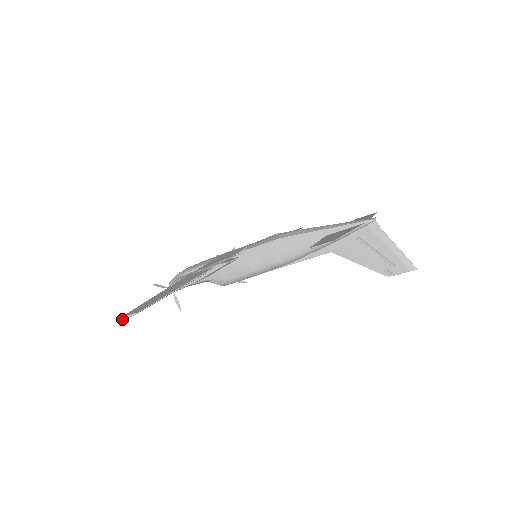
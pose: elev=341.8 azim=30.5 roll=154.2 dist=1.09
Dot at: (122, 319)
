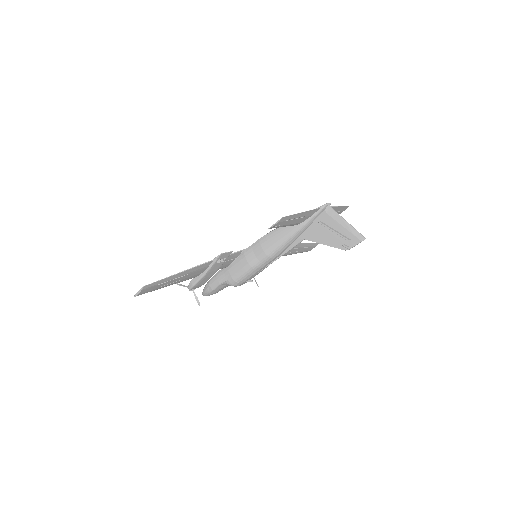
Dot at: (136, 295)
